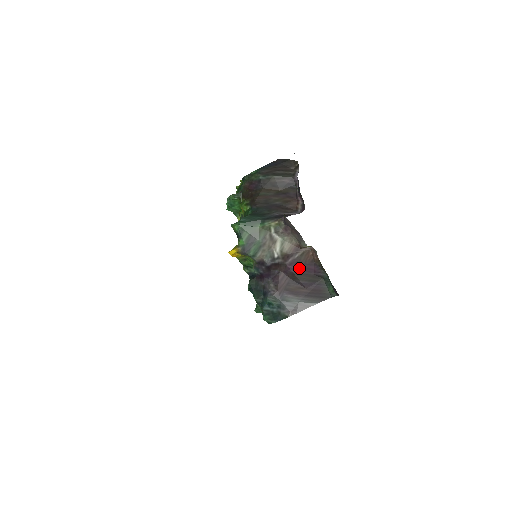
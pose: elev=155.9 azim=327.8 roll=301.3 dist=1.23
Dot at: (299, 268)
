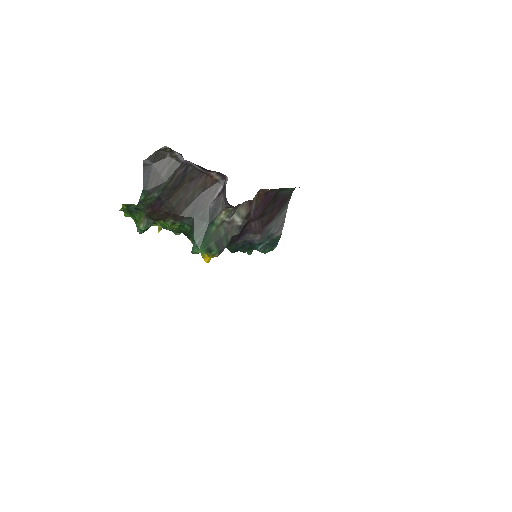
Dot at: (261, 208)
